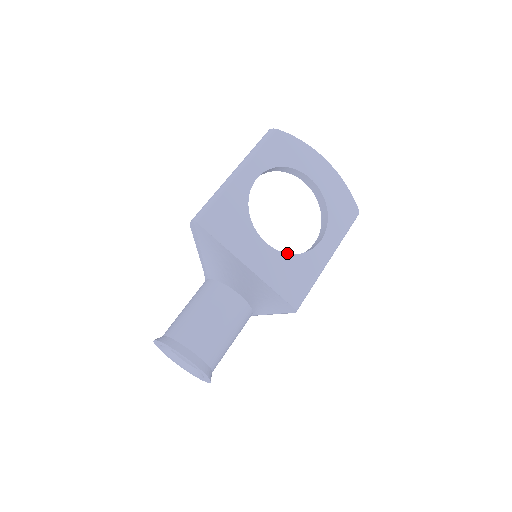
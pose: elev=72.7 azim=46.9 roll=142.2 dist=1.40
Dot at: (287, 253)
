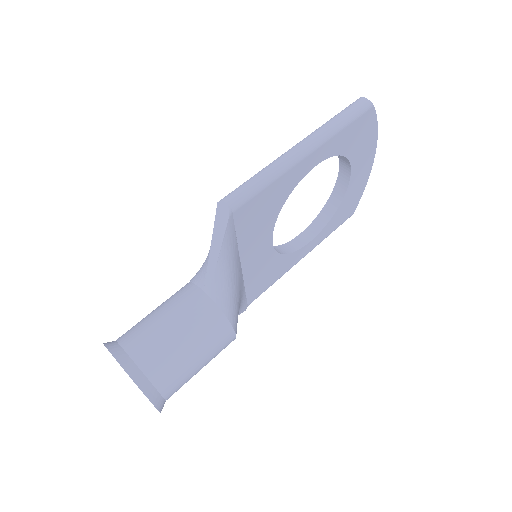
Dot at: (280, 253)
